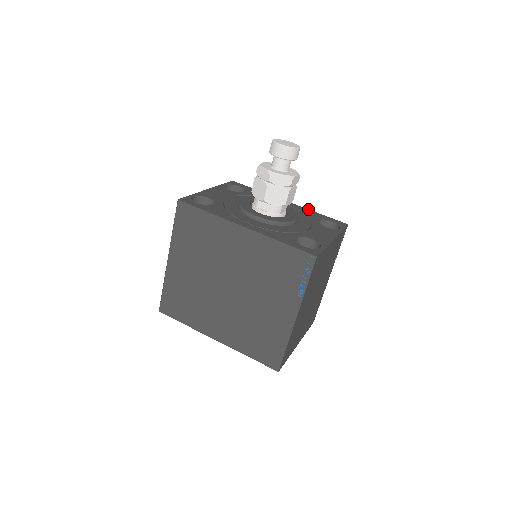
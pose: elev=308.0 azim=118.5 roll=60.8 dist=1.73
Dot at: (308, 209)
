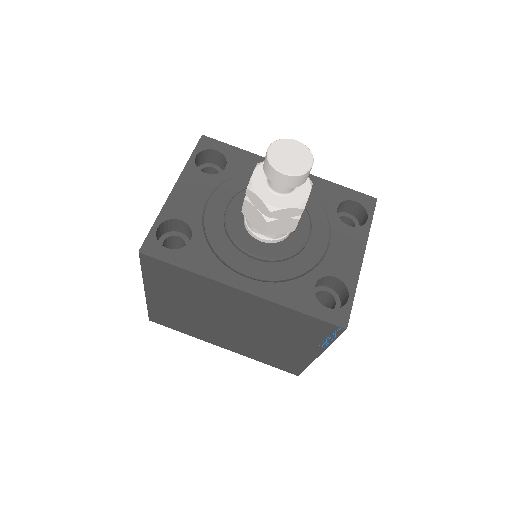
Dot at: (320, 178)
